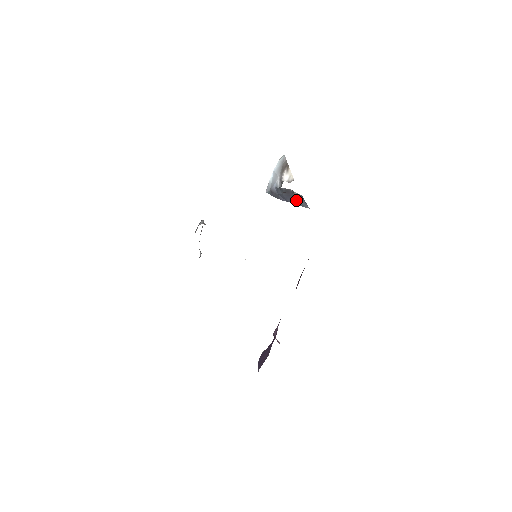
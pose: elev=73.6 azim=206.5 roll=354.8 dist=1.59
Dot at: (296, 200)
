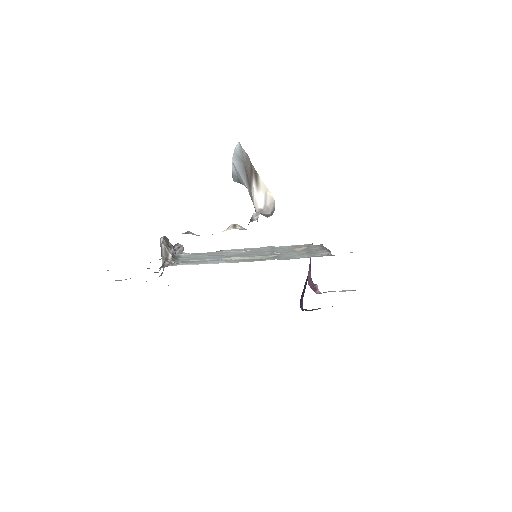
Dot at: occluded
